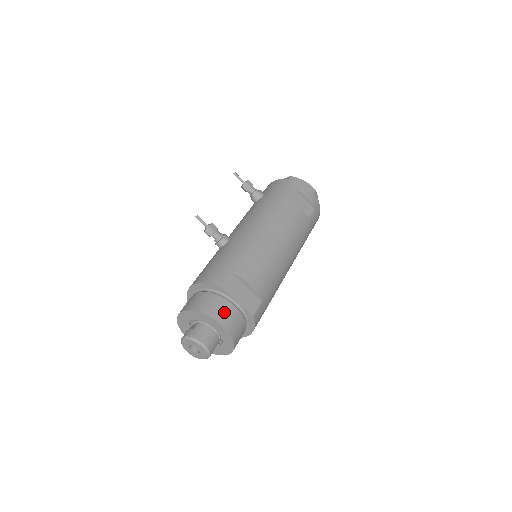
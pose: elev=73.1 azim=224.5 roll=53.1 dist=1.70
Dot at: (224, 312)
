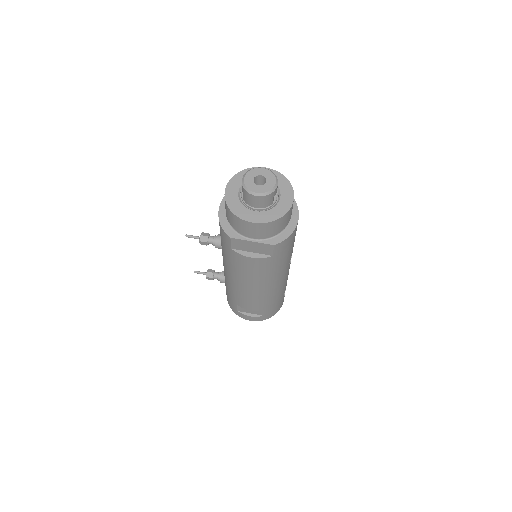
Dot at: occluded
